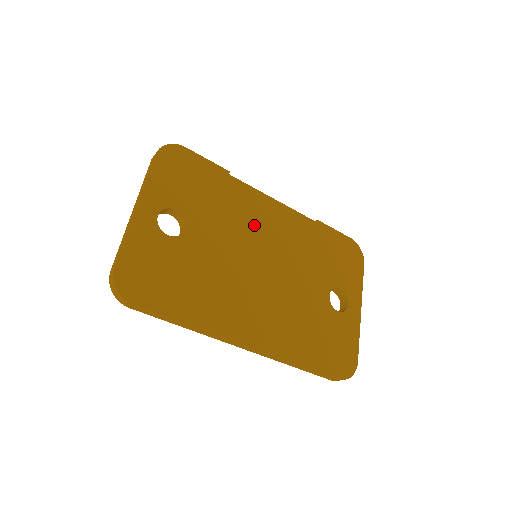
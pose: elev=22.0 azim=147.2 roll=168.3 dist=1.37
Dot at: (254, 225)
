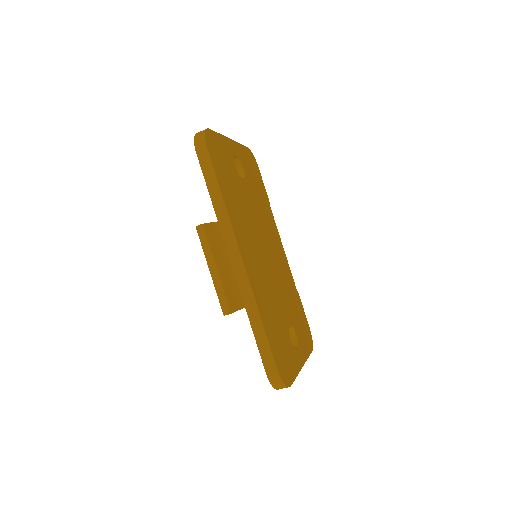
Dot at: (270, 235)
